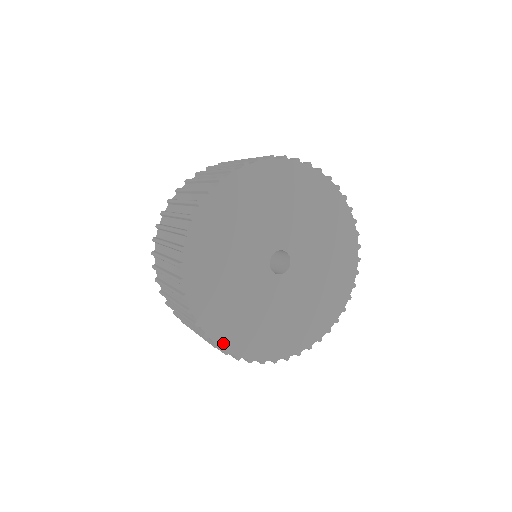
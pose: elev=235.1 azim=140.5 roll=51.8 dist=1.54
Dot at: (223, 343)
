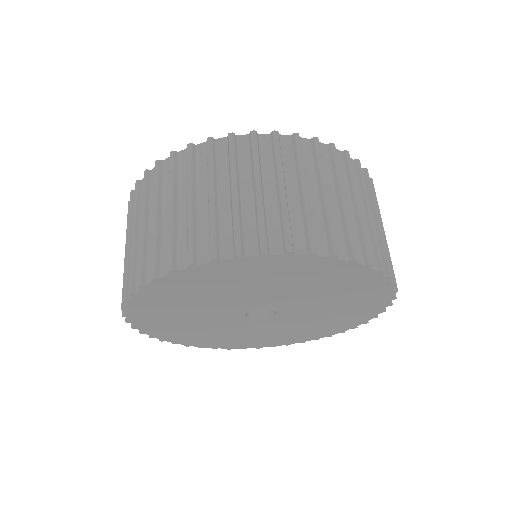
Dot at: (249, 347)
